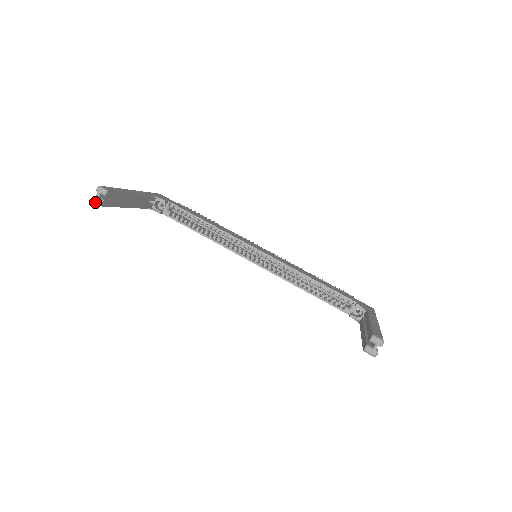
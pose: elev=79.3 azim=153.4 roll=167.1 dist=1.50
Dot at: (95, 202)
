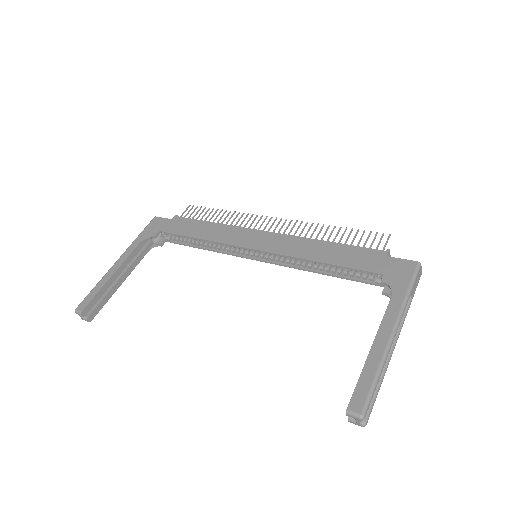
Dot at: (85, 320)
